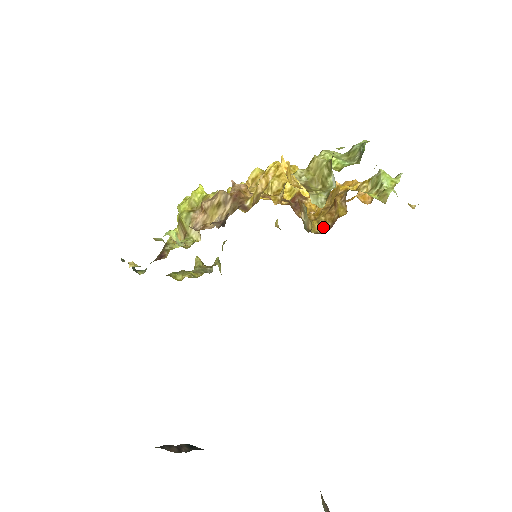
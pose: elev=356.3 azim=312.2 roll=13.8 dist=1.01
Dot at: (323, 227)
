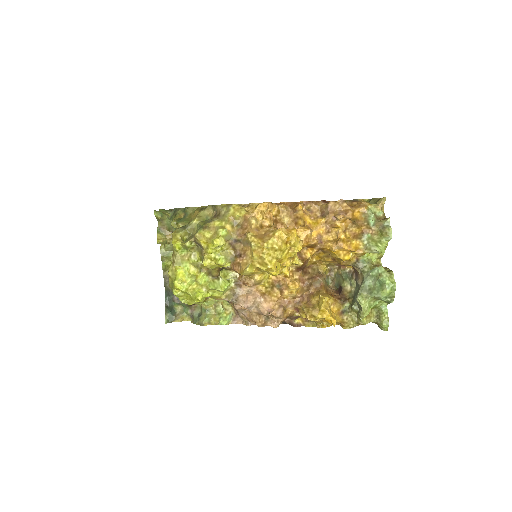
Dot at: (330, 265)
